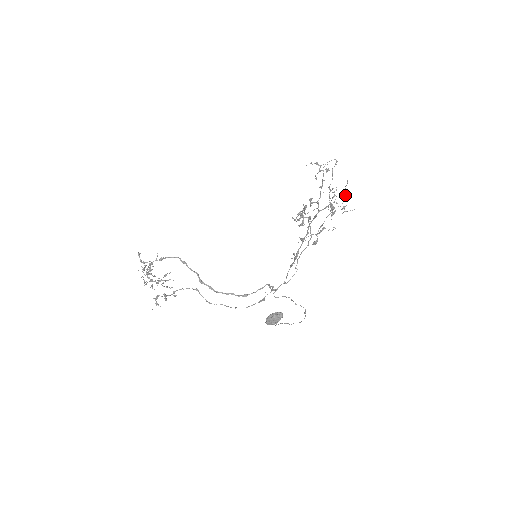
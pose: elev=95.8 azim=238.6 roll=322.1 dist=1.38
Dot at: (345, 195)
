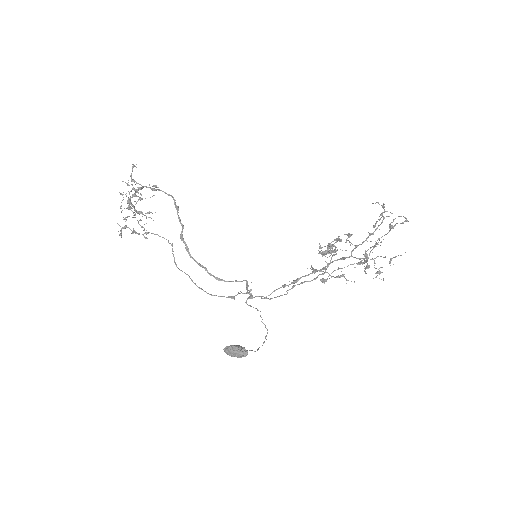
Dot at: occluded
